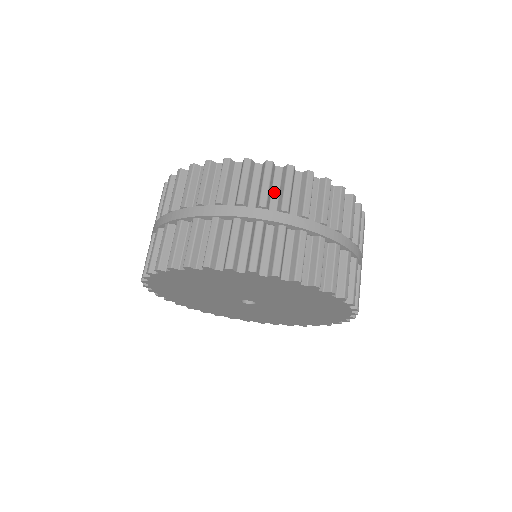
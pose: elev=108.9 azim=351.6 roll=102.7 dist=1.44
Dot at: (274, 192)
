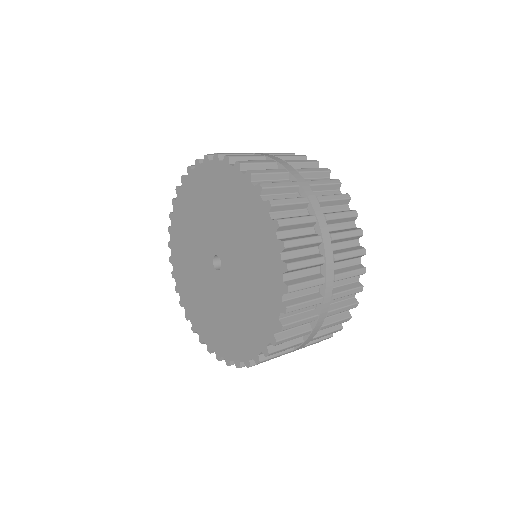
Dot at: (337, 226)
